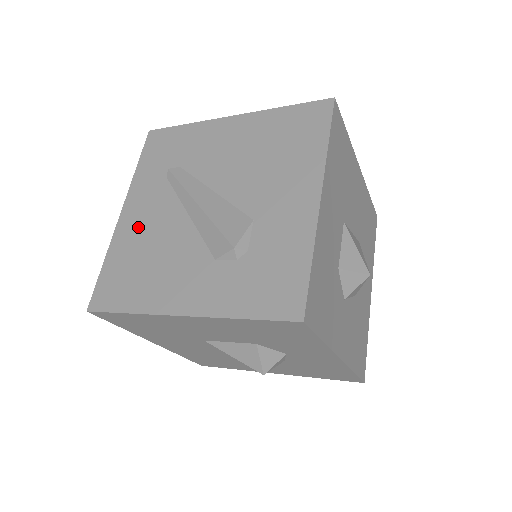
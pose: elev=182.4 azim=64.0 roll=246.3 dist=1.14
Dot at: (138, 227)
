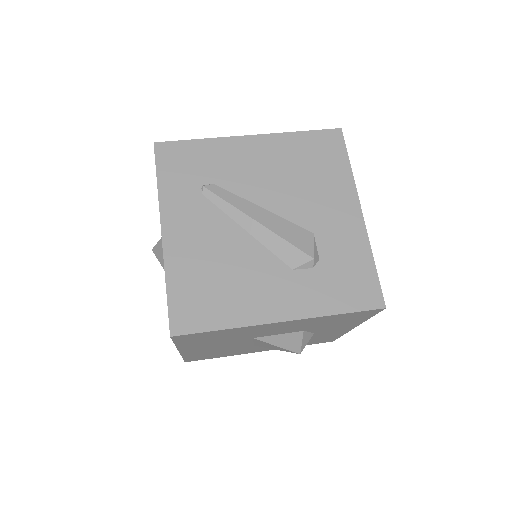
Dot at: (193, 246)
